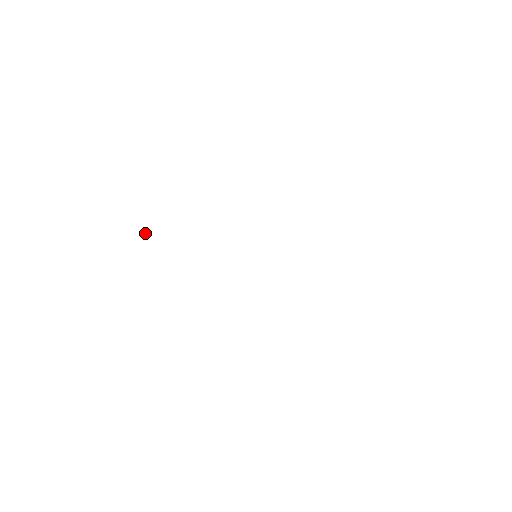
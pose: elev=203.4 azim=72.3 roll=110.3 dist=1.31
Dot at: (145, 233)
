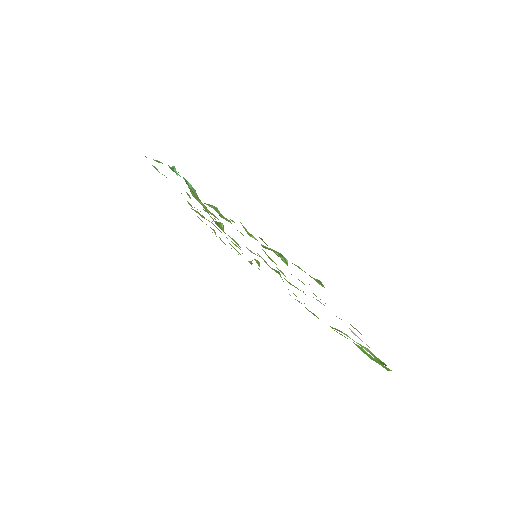
Dot at: occluded
